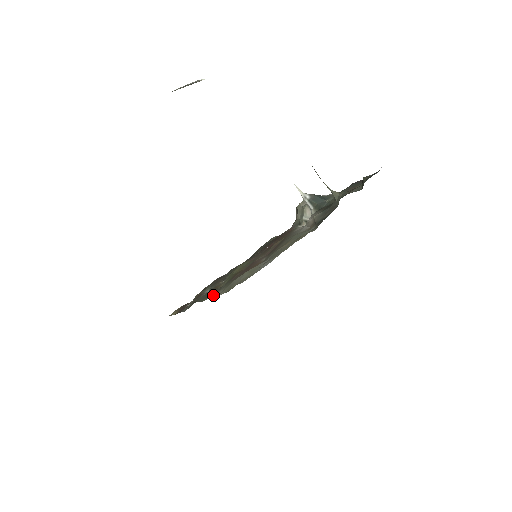
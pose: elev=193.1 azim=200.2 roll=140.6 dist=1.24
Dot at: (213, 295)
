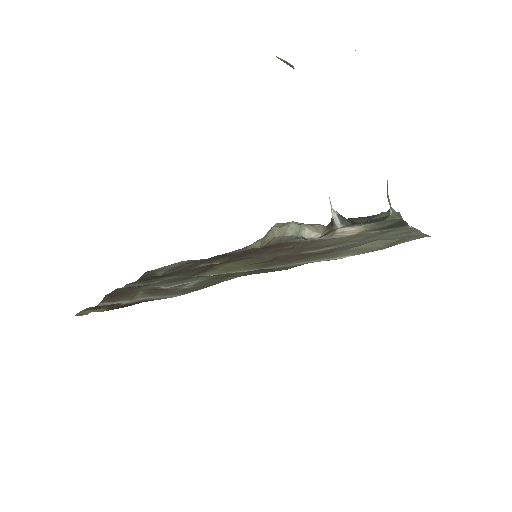
Dot at: (311, 262)
